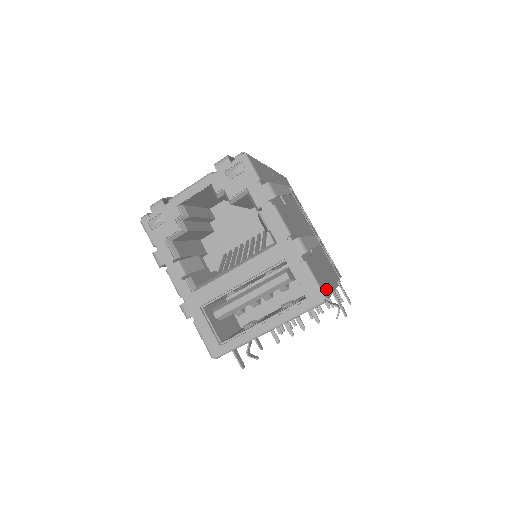
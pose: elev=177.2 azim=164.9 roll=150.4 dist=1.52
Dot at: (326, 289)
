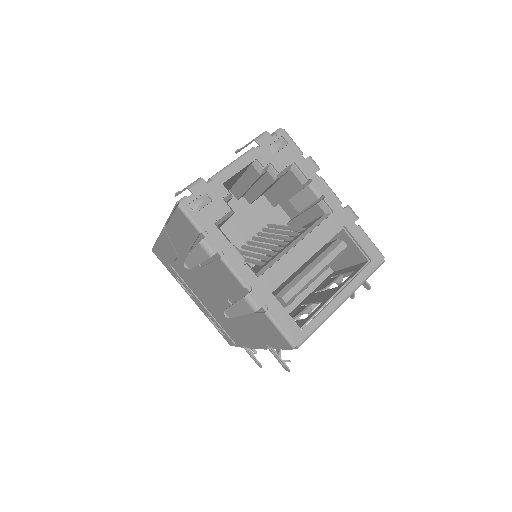
Dot at: occluded
